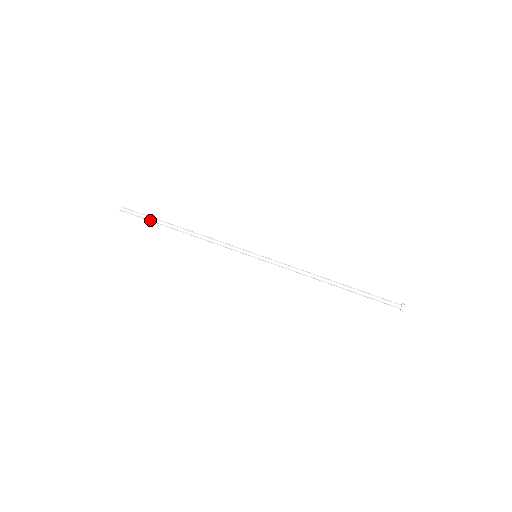
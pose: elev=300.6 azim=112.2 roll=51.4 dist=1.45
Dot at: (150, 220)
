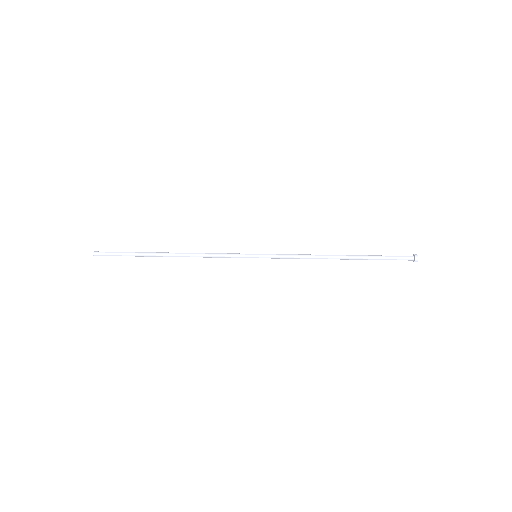
Dot at: (131, 253)
